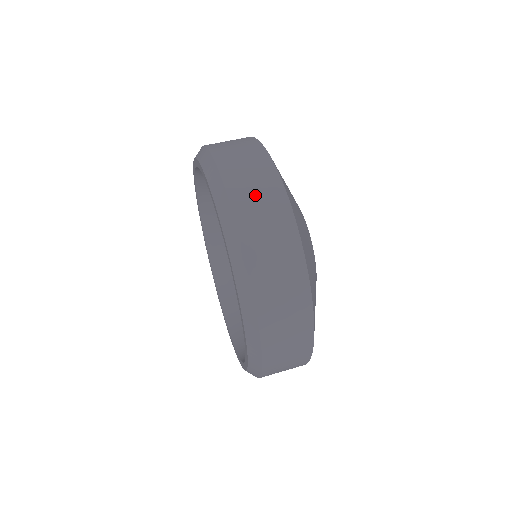
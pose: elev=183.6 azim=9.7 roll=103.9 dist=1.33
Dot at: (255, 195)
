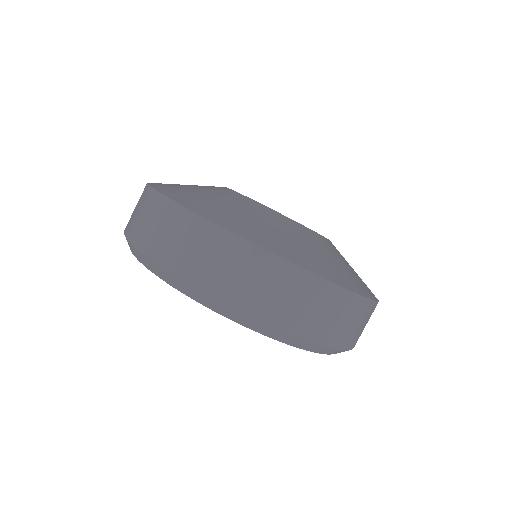
Dot at: (151, 226)
